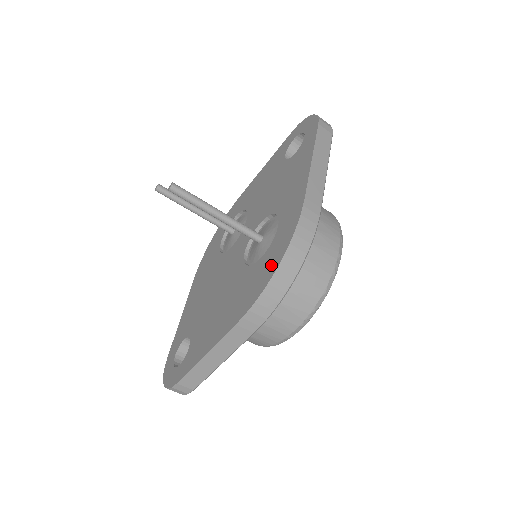
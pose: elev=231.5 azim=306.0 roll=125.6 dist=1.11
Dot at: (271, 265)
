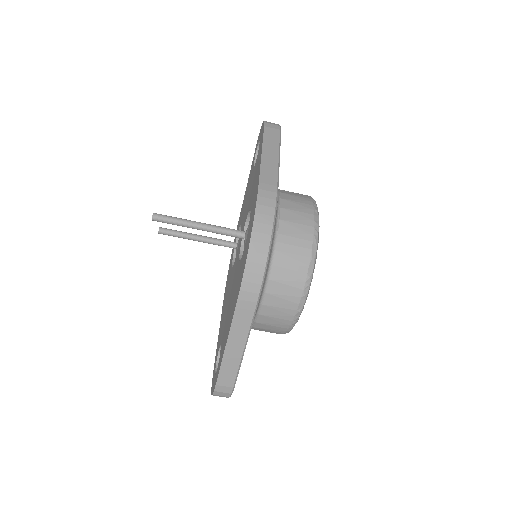
Dot at: (247, 246)
